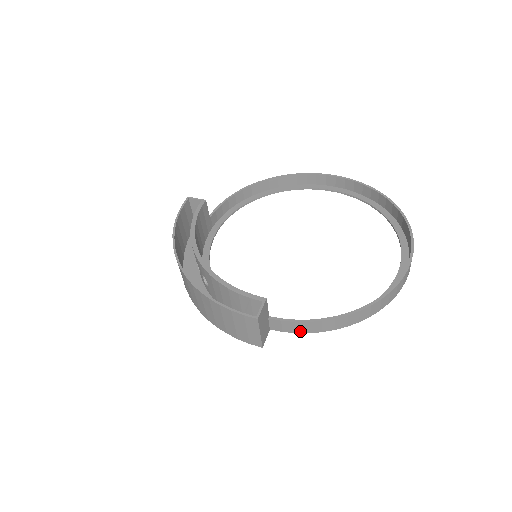
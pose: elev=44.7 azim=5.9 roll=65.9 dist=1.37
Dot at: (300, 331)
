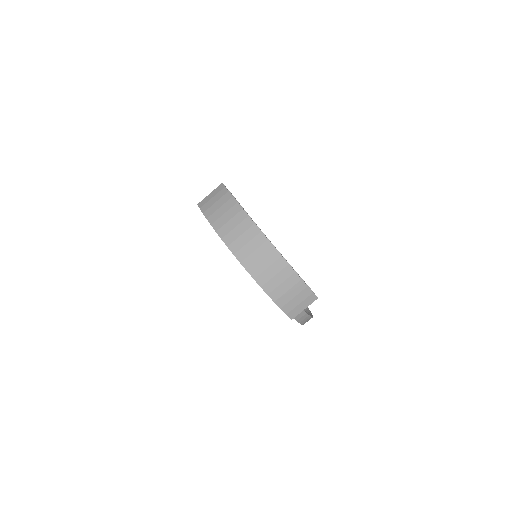
Dot at: (296, 318)
